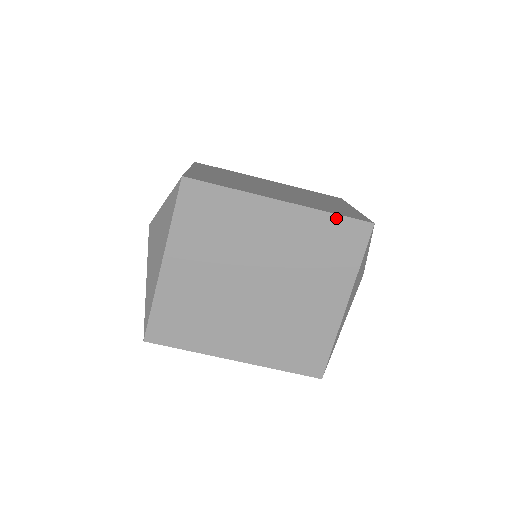
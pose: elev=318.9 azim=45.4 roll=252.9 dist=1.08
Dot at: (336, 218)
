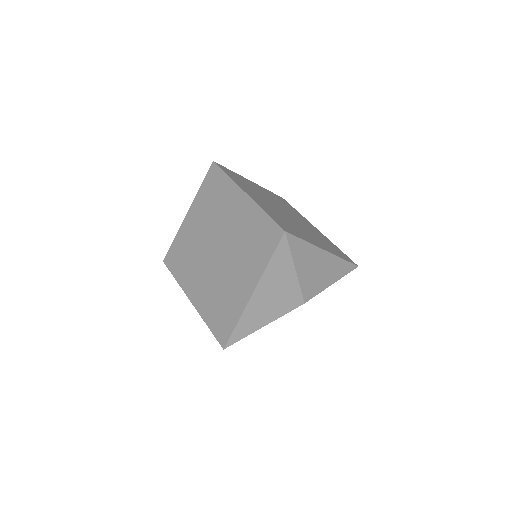
Dot at: (267, 217)
